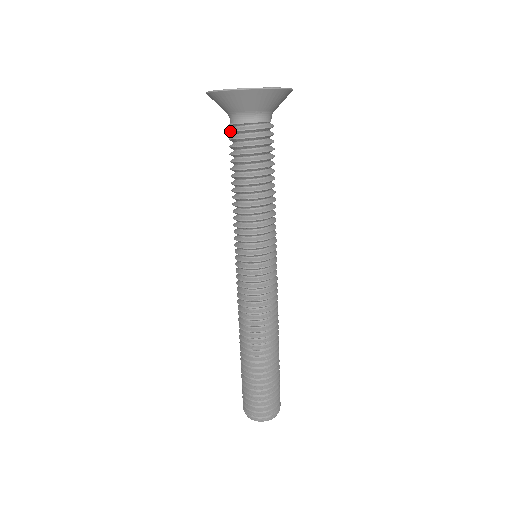
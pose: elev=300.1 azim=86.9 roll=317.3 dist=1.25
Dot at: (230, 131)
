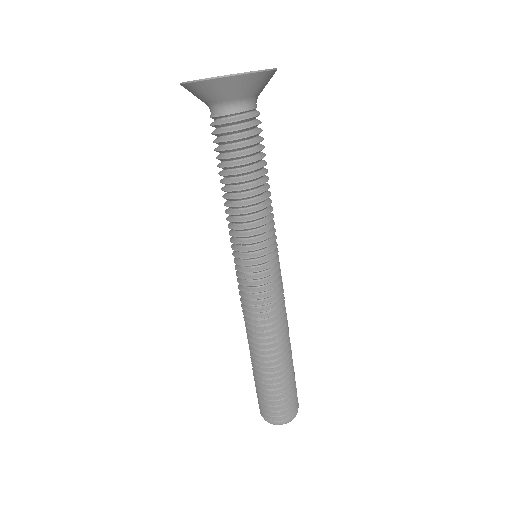
Dot at: (218, 124)
